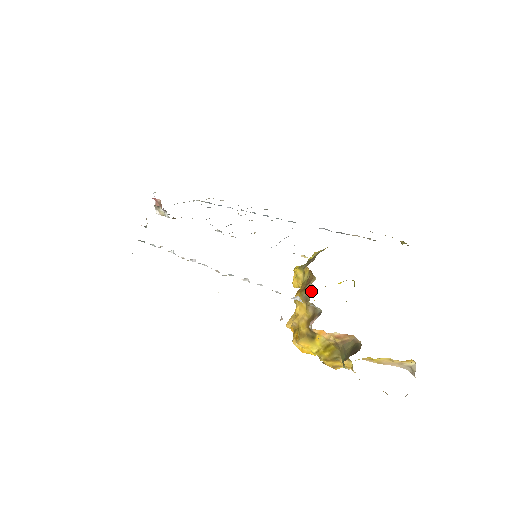
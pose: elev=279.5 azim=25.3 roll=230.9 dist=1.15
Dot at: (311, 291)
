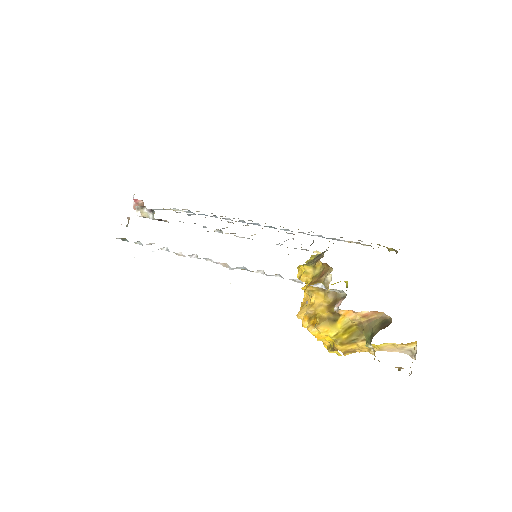
Dot at: (330, 280)
